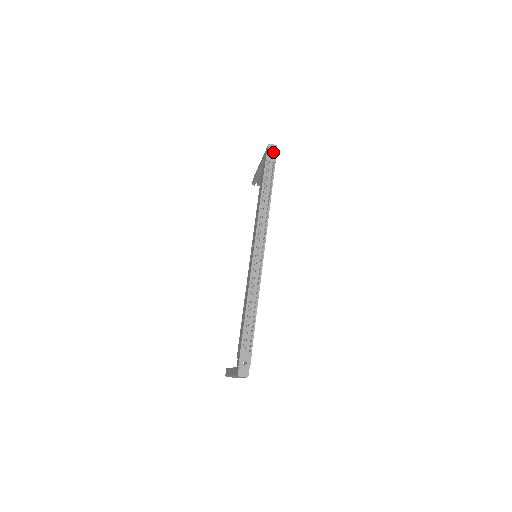
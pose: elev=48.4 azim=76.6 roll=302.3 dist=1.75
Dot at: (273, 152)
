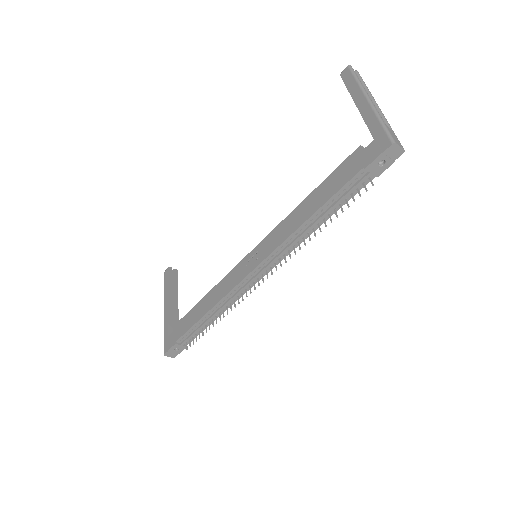
Dot at: (388, 160)
